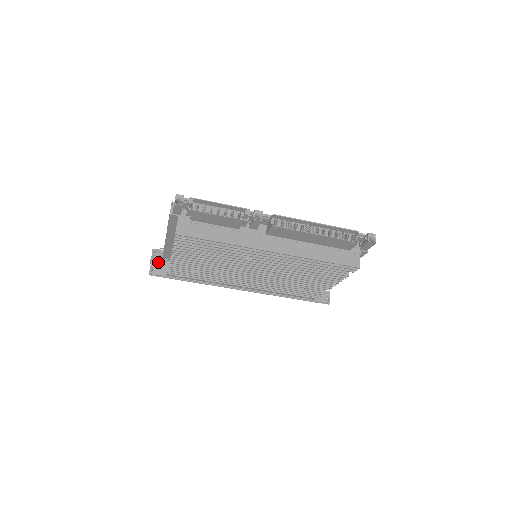
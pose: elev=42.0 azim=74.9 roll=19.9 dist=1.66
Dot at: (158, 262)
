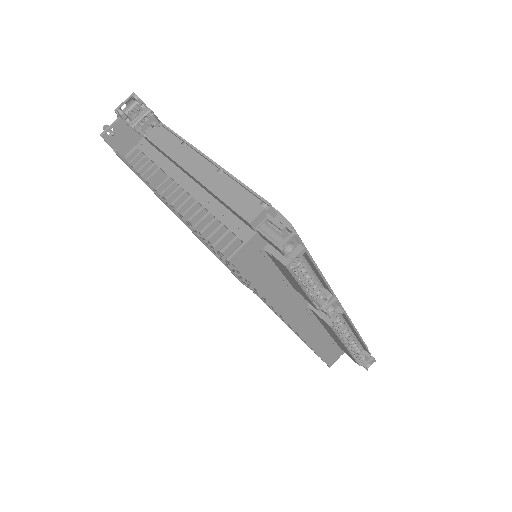
Dot at: (129, 126)
